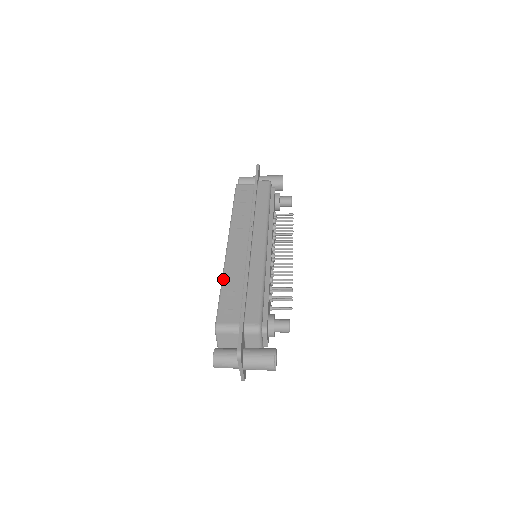
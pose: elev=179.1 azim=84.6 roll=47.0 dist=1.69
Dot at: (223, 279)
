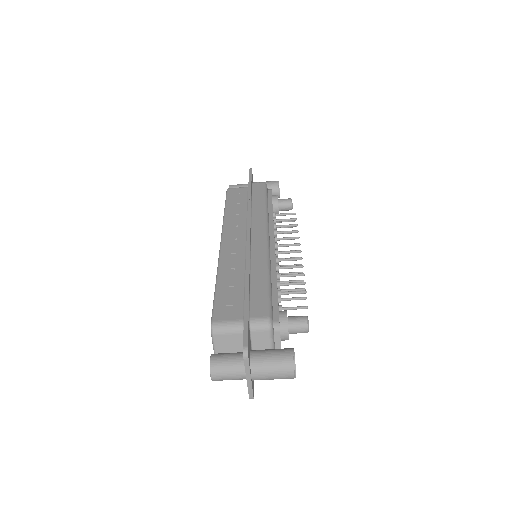
Dot at: (218, 274)
